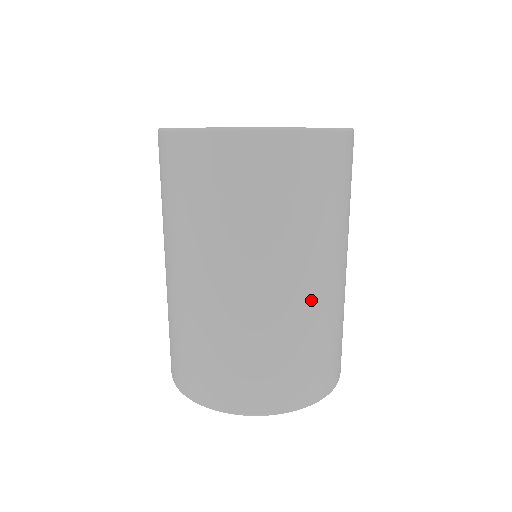
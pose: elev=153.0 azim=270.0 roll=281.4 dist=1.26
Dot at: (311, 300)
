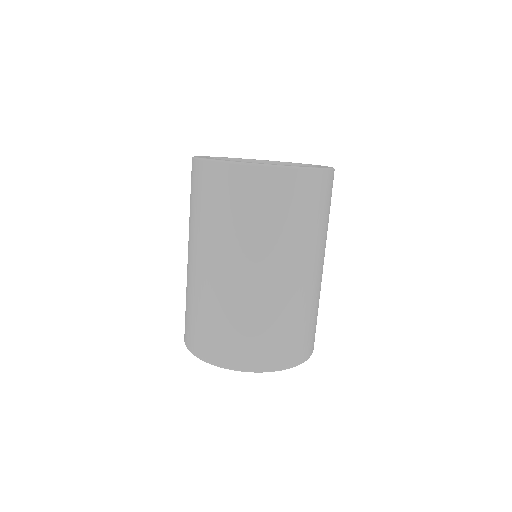
Dot at: (315, 284)
